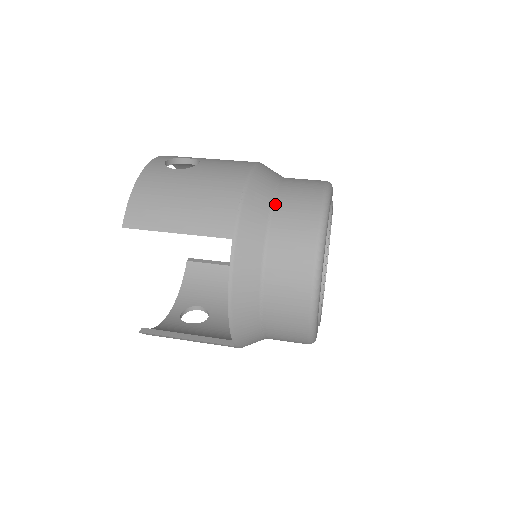
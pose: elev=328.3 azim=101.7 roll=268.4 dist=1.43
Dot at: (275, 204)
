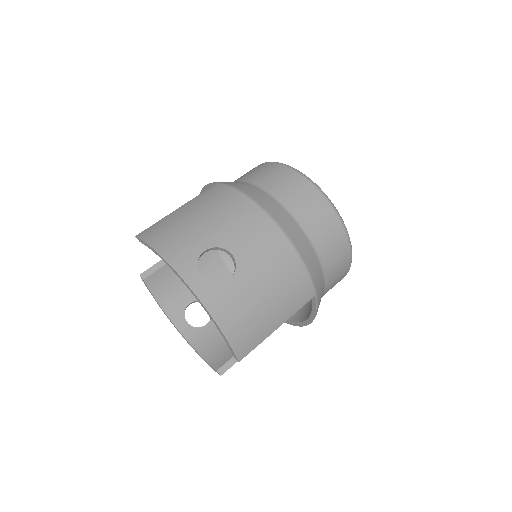
Dot at: (312, 241)
